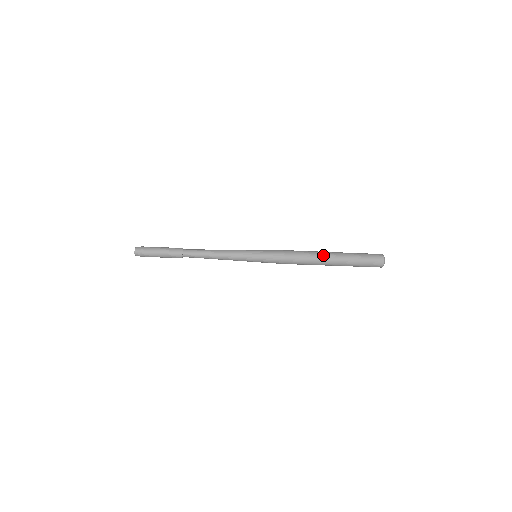
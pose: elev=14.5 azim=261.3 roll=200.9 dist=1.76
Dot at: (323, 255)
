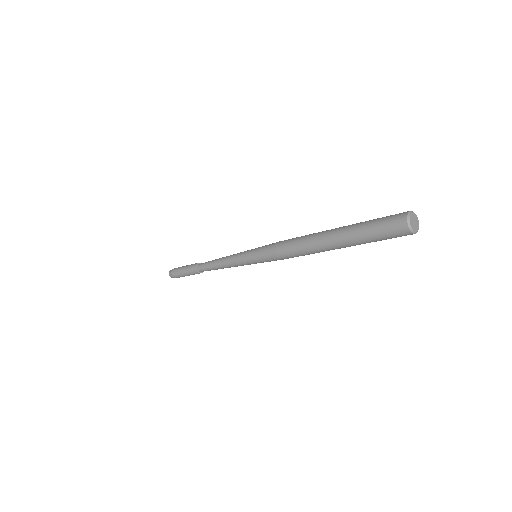
Dot at: (319, 246)
